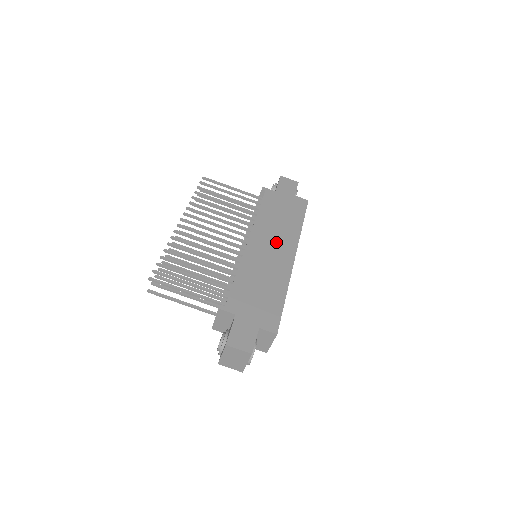
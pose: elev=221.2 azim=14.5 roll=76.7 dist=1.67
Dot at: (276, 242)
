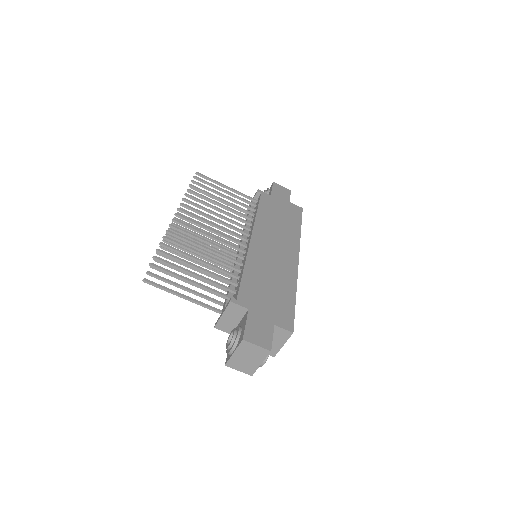
Dot at: (278, 242)
